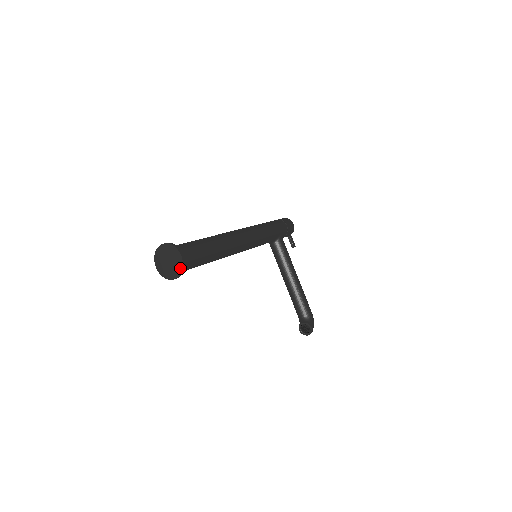
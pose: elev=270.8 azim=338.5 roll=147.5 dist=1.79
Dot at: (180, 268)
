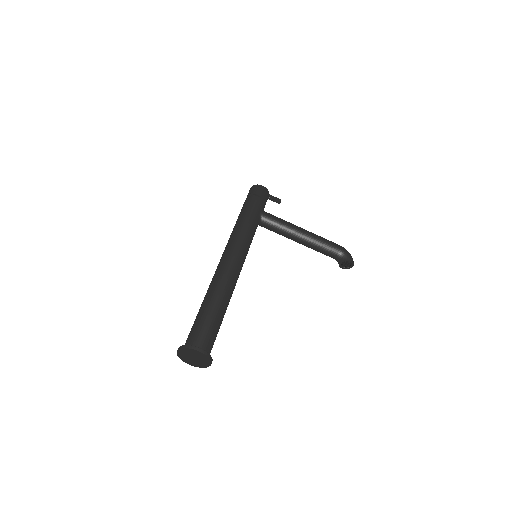
Dot at: (206, 358)
